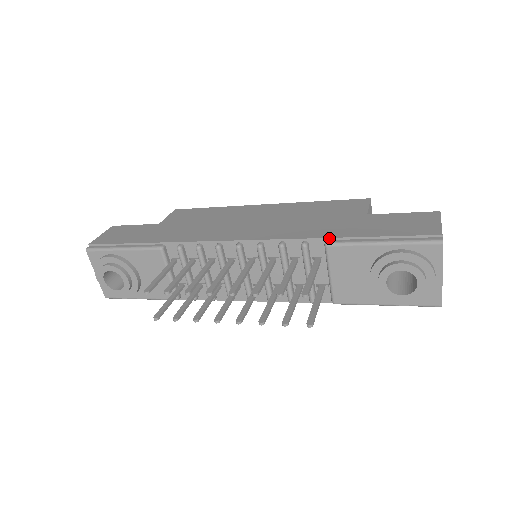
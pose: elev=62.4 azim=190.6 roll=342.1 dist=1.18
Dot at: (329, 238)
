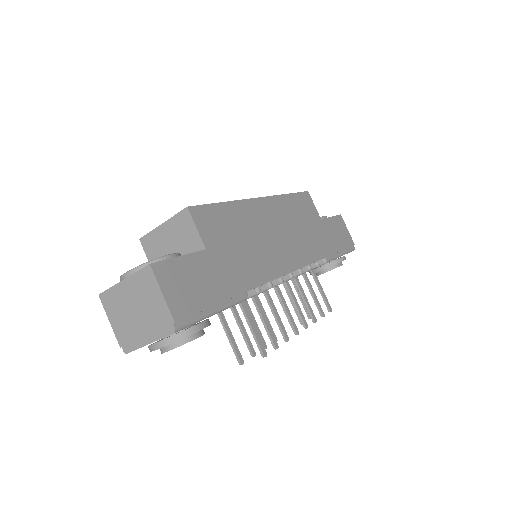
Dot at: (327, 257)
